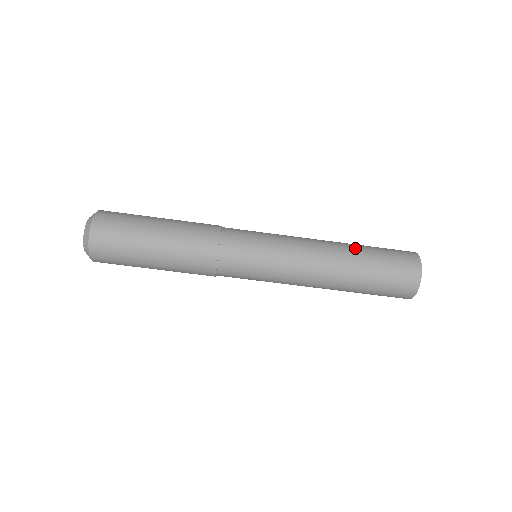
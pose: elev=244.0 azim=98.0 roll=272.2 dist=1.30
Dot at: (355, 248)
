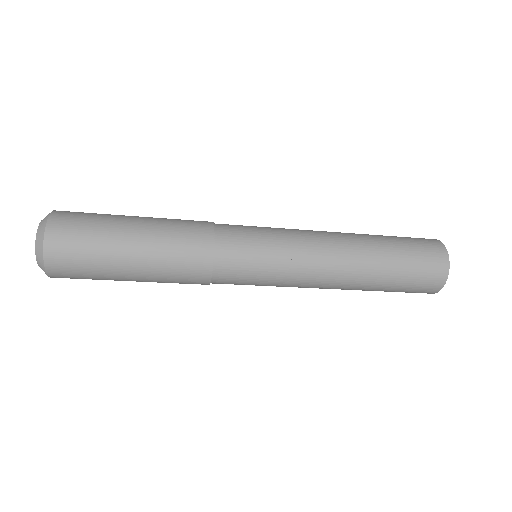
Dot at: (371, 284)
